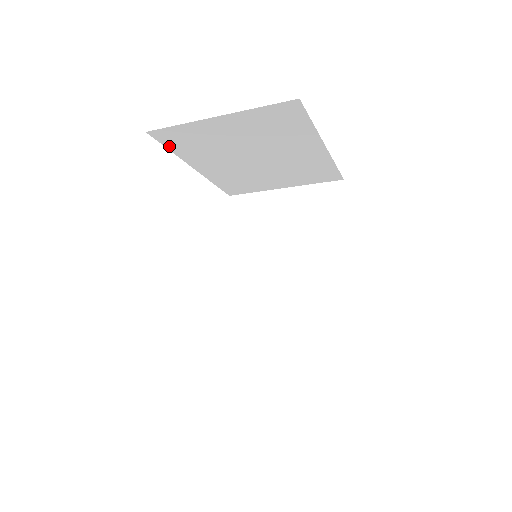
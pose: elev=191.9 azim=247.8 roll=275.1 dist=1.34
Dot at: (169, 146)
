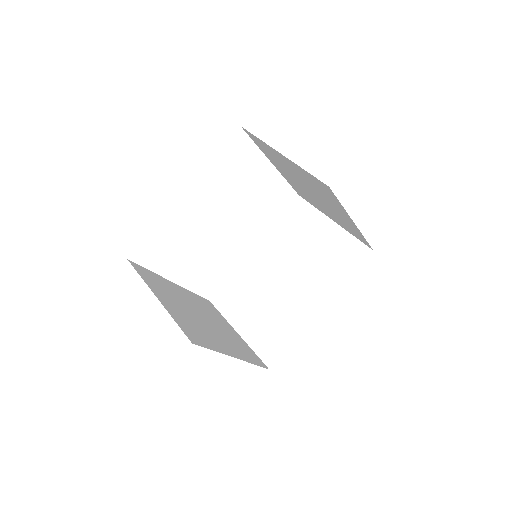
Dot at: (256, 143)
